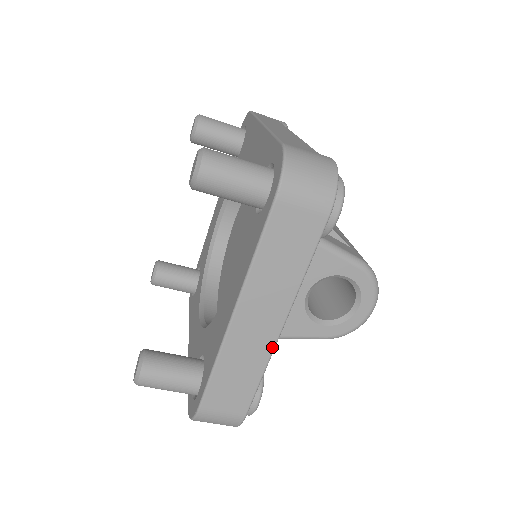
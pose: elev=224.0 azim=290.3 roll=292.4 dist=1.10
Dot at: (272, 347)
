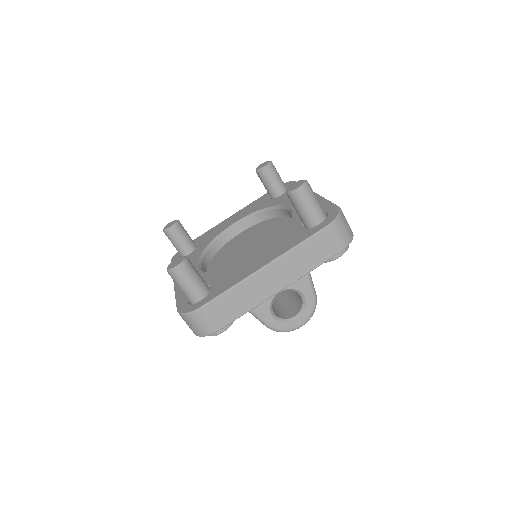
Dot at: (265, 299)
